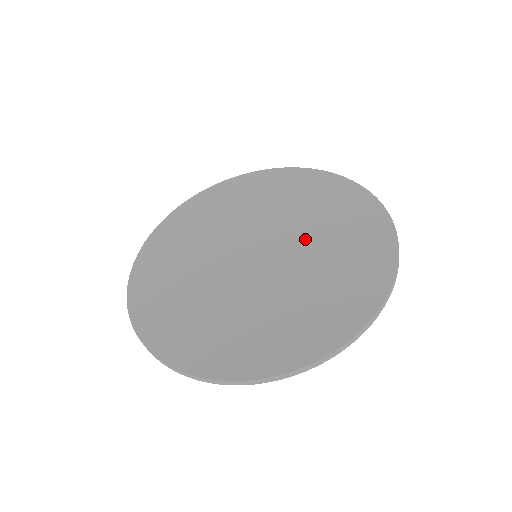
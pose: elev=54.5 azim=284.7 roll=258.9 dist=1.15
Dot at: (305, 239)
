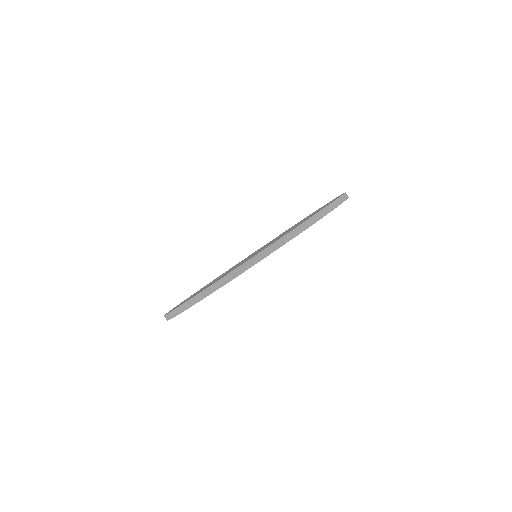
Dot at: occluded
